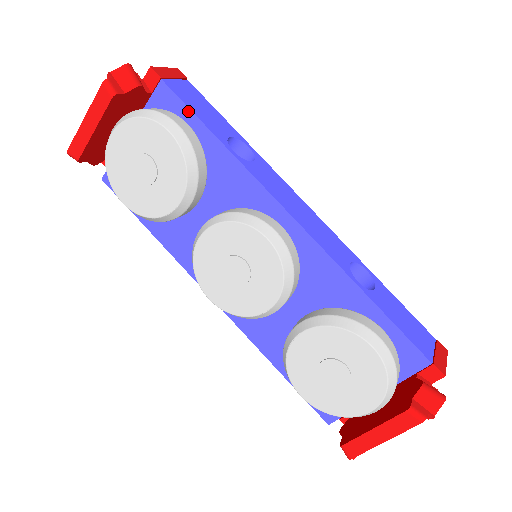
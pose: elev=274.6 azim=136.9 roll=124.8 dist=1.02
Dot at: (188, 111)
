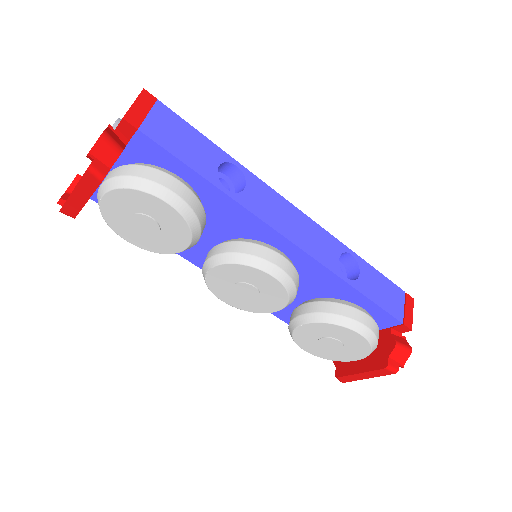
Dot at: (174, 159)
